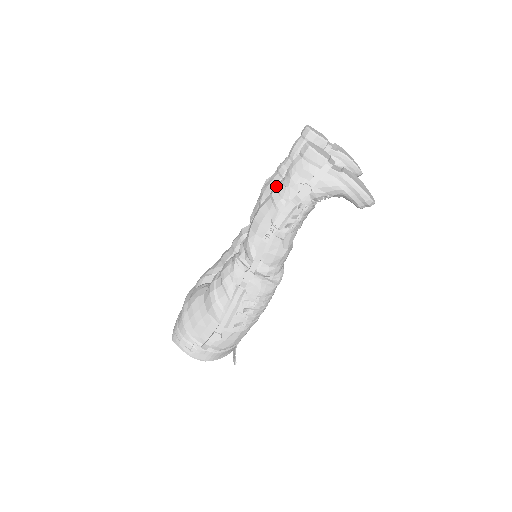
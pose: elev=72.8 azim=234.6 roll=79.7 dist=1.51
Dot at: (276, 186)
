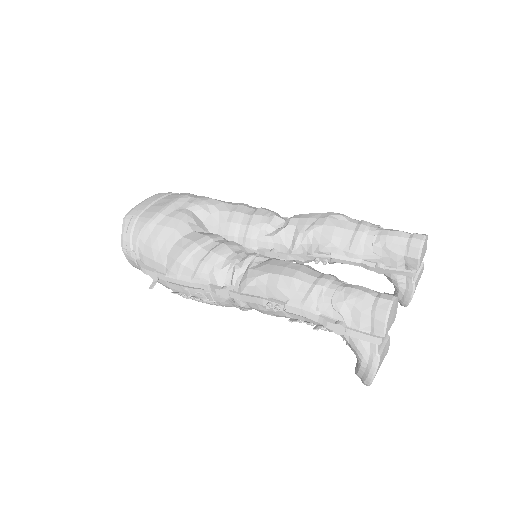
Dot at: (328, 283)
